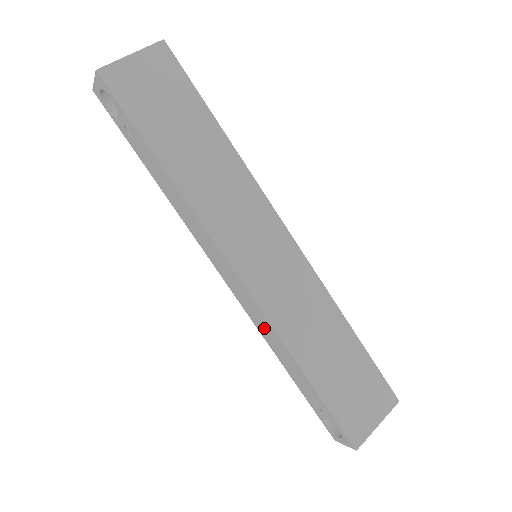
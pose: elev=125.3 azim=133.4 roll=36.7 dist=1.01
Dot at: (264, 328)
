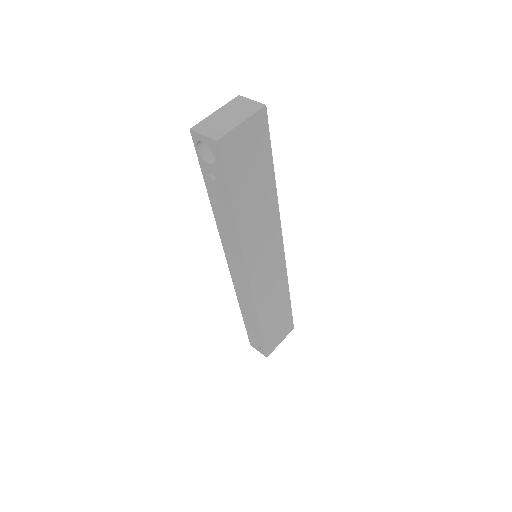
Dot at: (245, 299)
